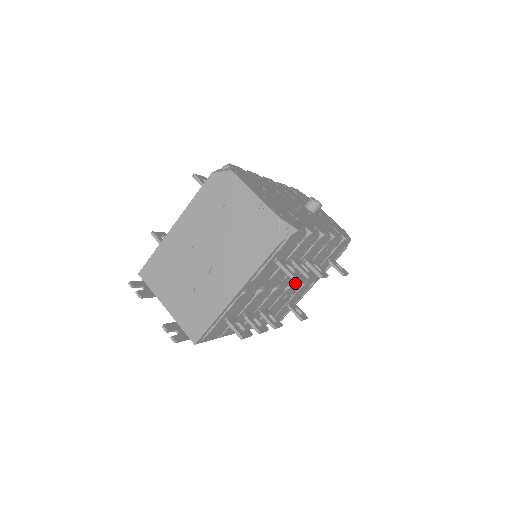
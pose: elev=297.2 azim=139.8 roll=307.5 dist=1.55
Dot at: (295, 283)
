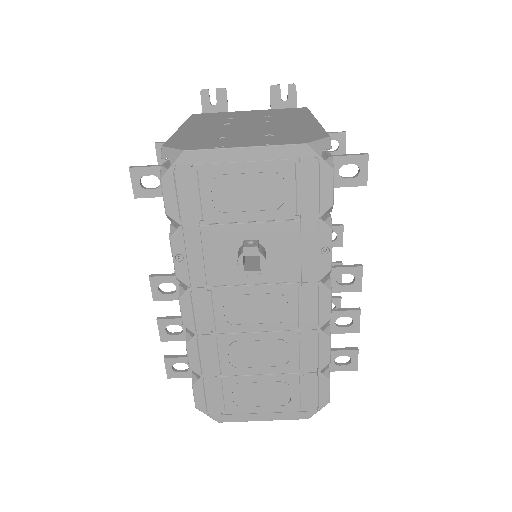
Dot at: occluded
